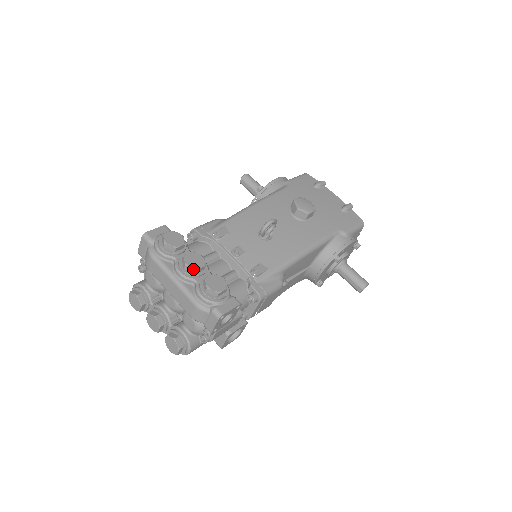
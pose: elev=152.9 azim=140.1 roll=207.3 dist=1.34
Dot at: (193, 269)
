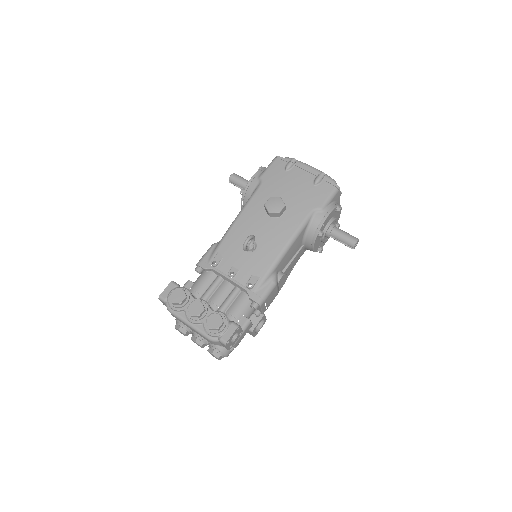
Dot at: (196, 316)
